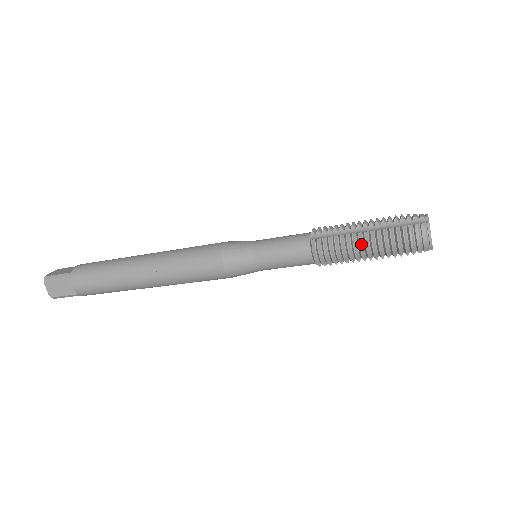
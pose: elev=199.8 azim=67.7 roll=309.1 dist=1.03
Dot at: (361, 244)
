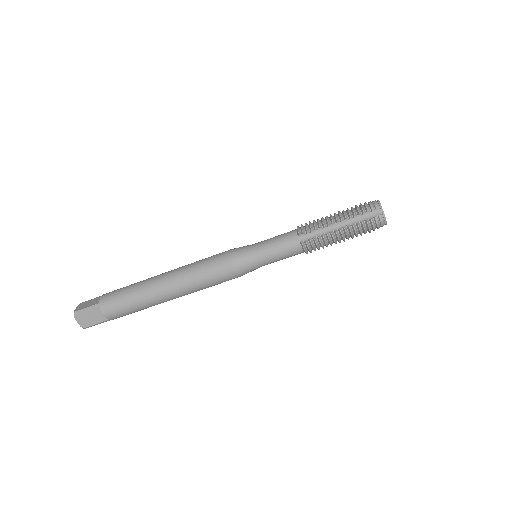
Dot at: occluded
